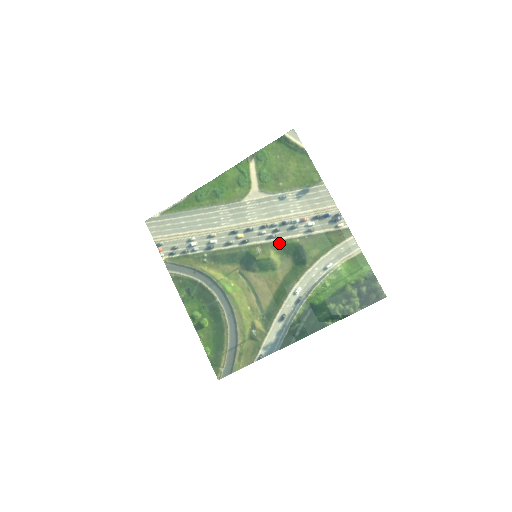
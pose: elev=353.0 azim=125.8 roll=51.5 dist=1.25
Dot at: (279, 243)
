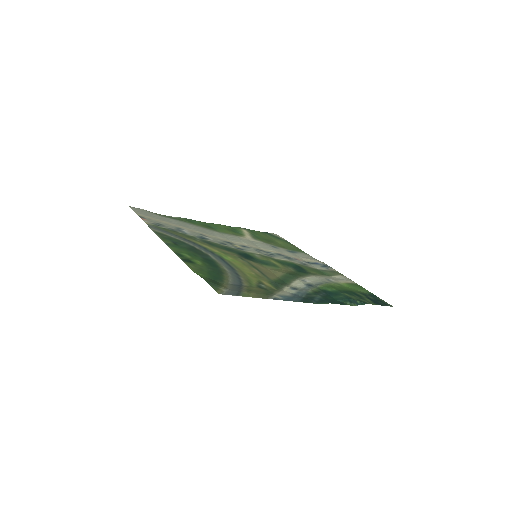
Dot at: (278, 260)
